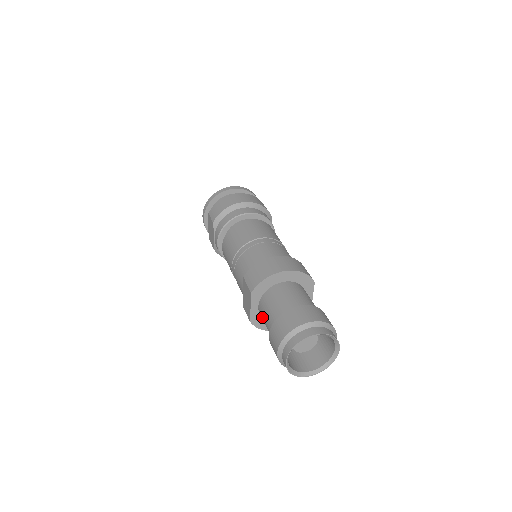
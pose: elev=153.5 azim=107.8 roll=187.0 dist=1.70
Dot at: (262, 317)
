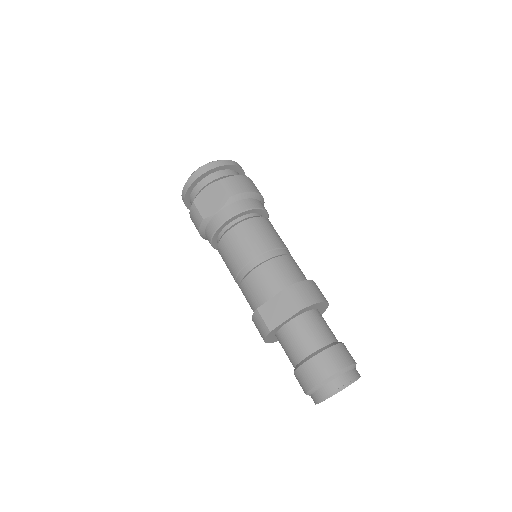
Dot at: (292, 335)
